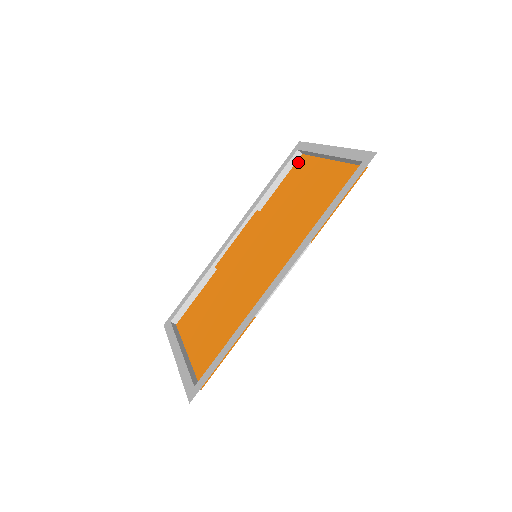
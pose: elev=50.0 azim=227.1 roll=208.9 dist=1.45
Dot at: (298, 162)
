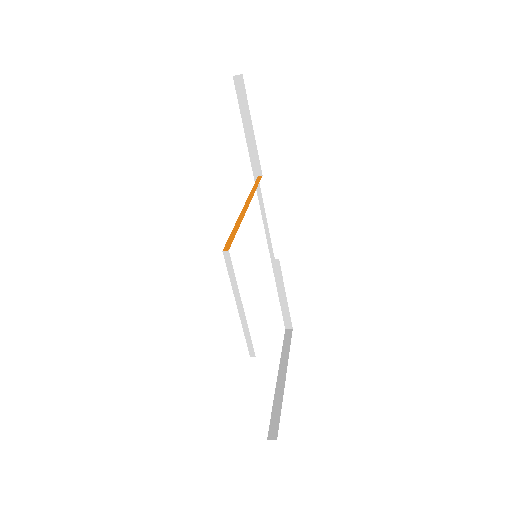
Dot at: (243, 91)
